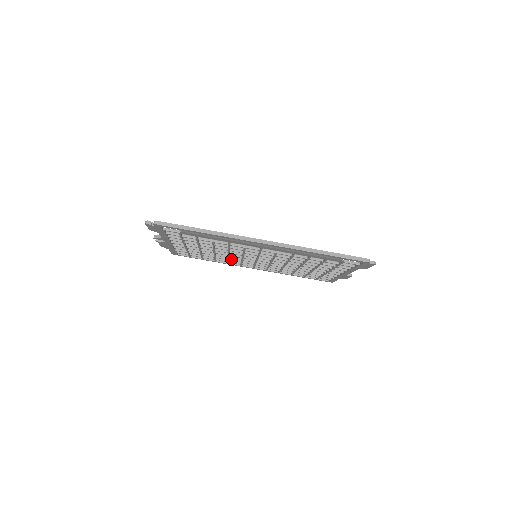
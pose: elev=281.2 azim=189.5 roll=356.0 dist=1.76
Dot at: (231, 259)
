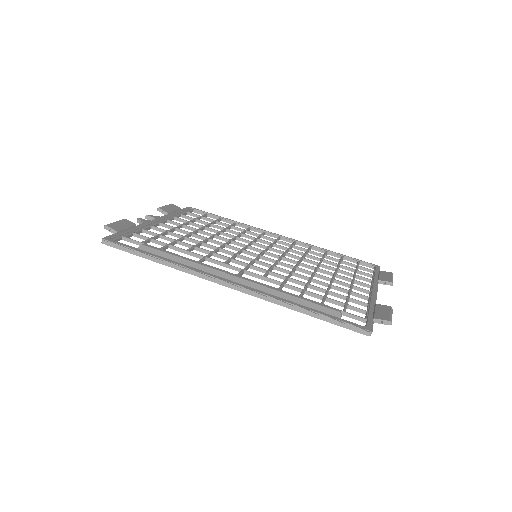
Dot at: (243, 235)
